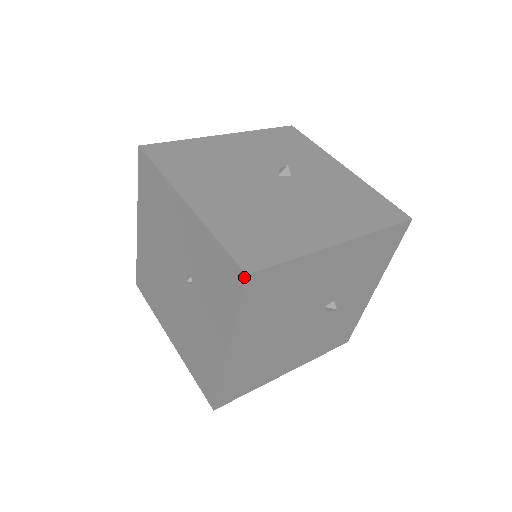
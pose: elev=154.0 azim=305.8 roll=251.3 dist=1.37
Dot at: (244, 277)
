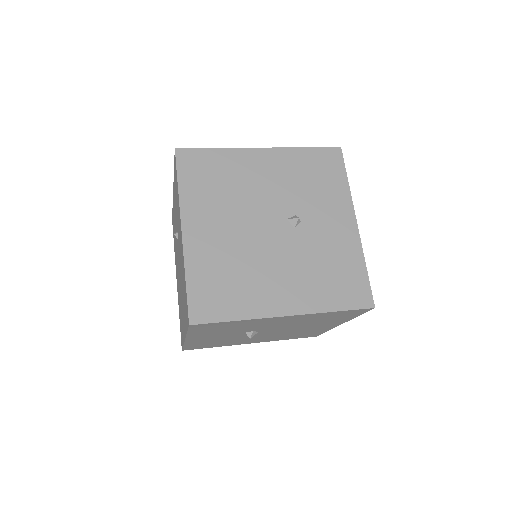
Dot at: (175, 152)
